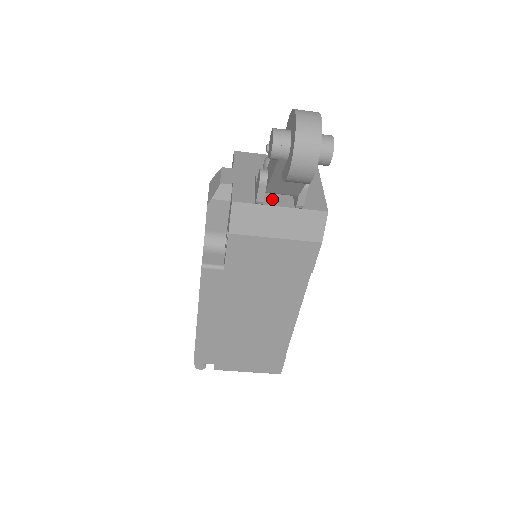
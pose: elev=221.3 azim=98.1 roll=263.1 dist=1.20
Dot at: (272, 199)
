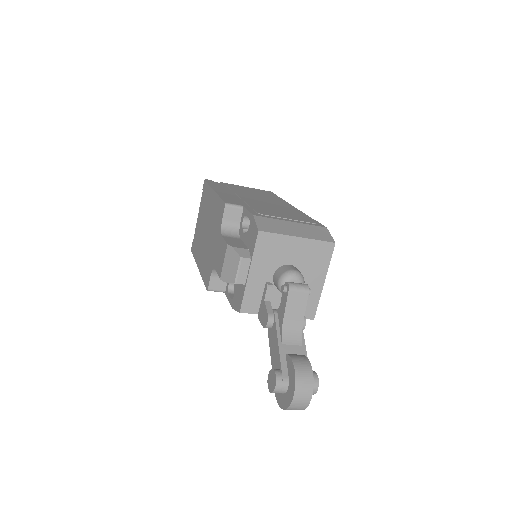
Dot at: (274, 307)
